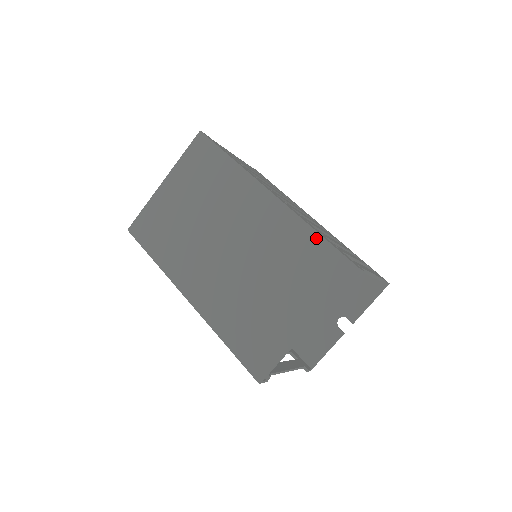
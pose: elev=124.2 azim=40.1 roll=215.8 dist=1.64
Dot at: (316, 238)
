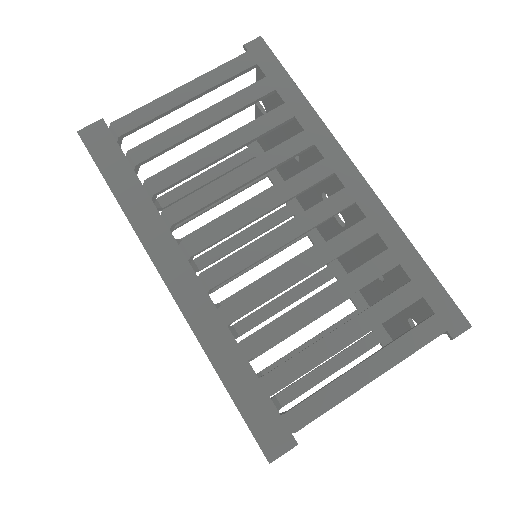
Dot at: (223, 383)
